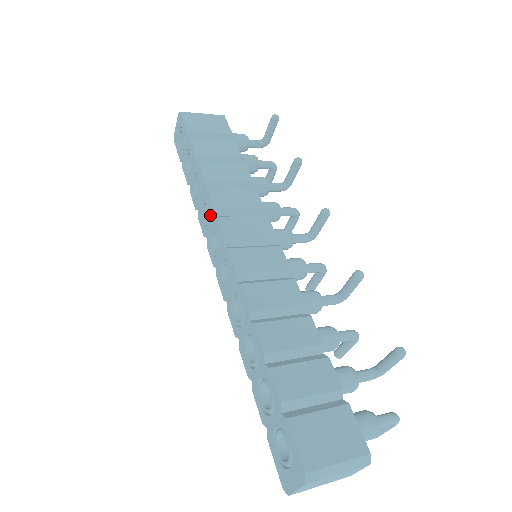
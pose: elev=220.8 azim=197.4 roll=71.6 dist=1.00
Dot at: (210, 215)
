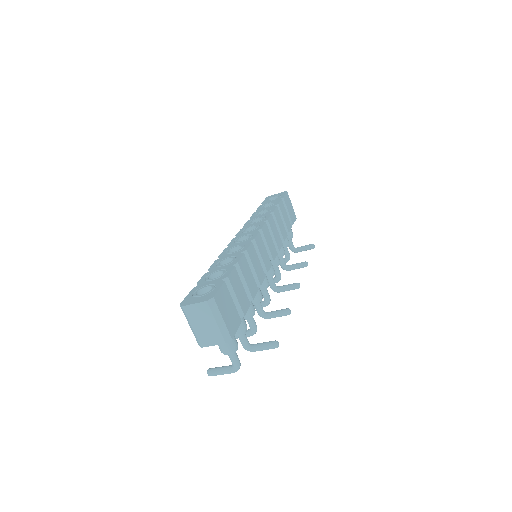
Dot at: (261, 221)
